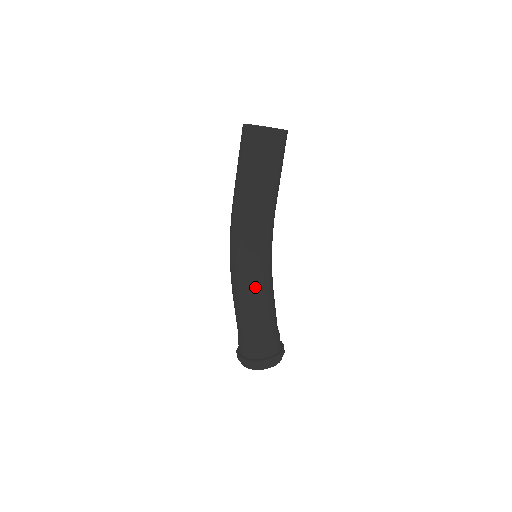
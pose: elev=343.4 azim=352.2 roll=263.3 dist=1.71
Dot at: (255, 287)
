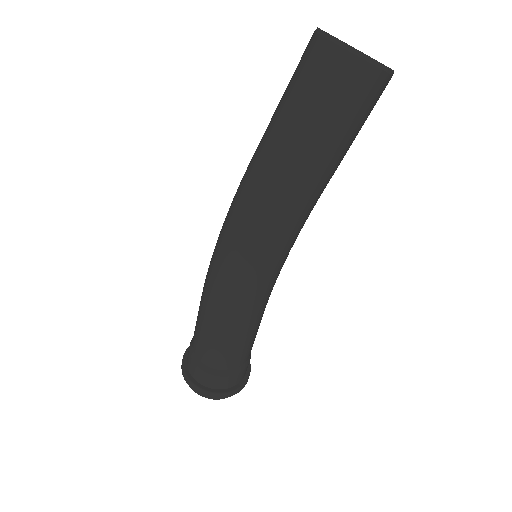
Dot at: (253, 310)
